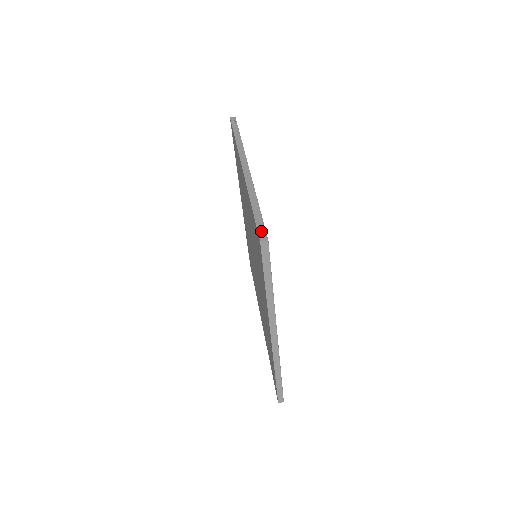
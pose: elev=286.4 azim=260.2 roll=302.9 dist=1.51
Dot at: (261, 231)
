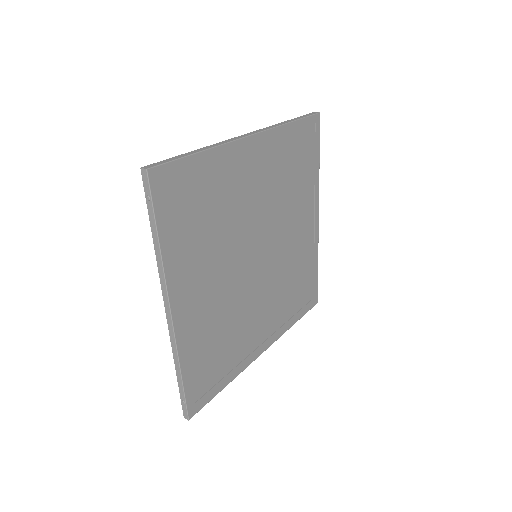
Dot at: occluded
